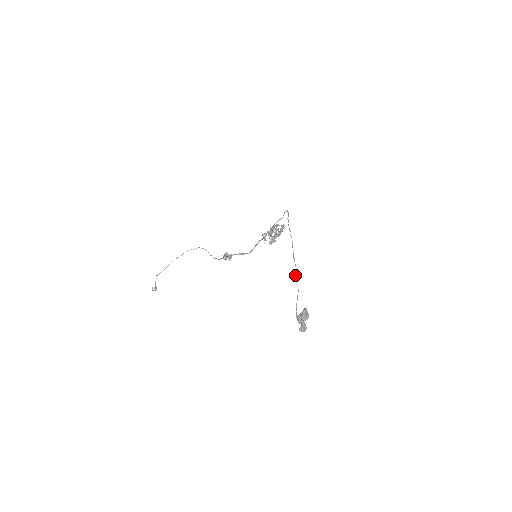
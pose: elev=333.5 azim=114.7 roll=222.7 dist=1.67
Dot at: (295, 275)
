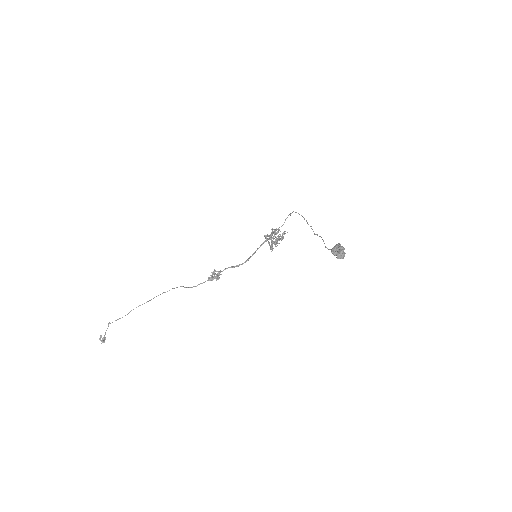
Dot at: (315, 234)
